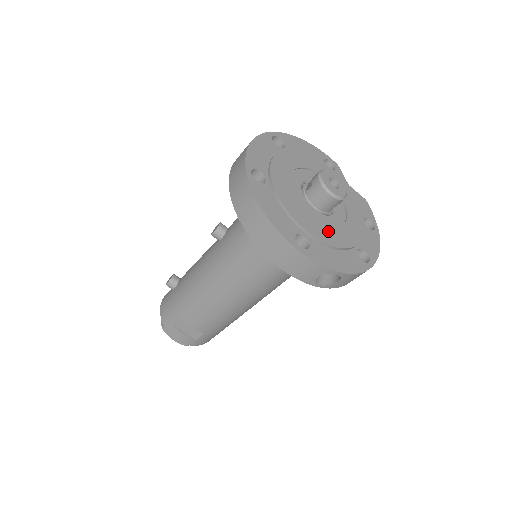
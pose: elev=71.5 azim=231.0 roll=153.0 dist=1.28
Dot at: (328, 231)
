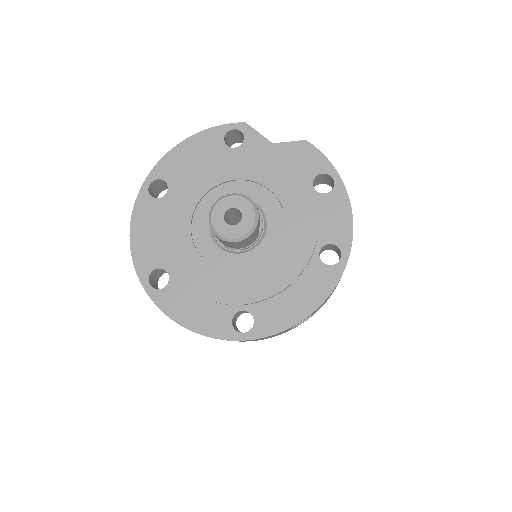
Dot at: (267, 273)
